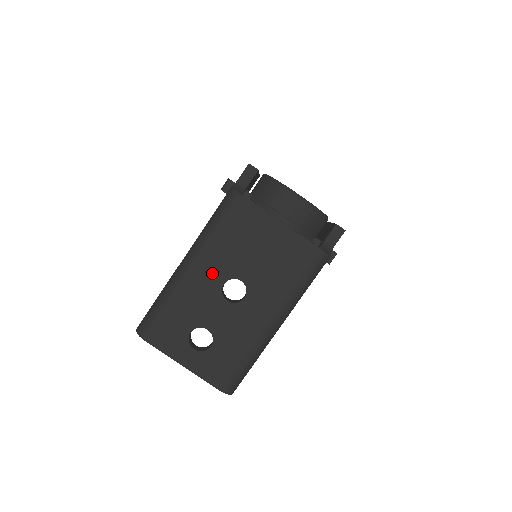
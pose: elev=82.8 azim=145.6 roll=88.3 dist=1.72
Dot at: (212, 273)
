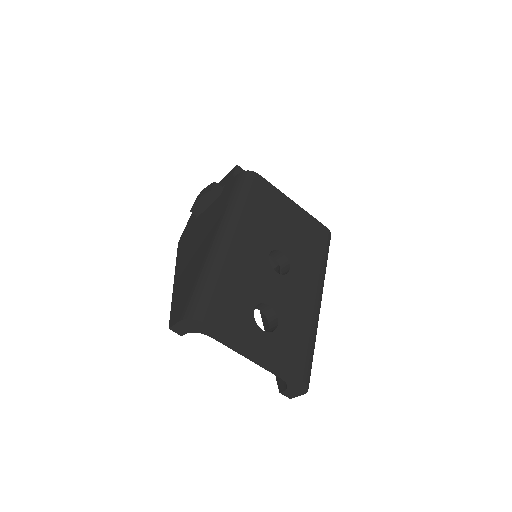
Dot at: (256, 243)
